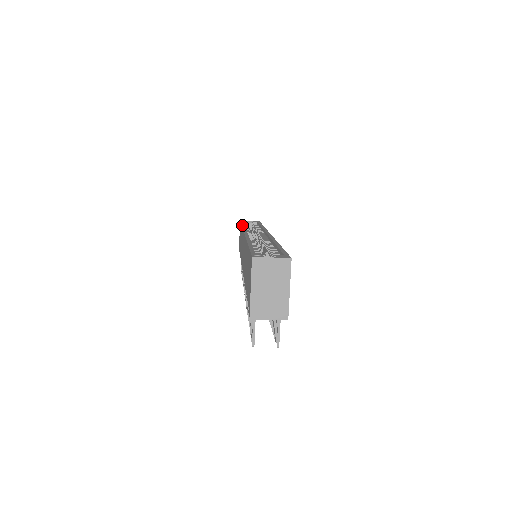
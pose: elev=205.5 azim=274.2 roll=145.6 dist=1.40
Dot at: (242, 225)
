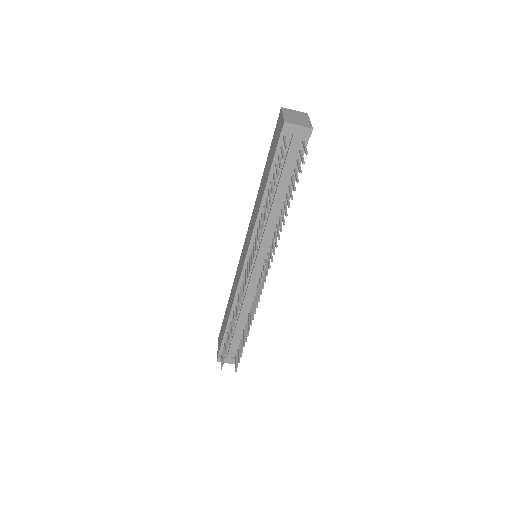
Dot at: occluded
